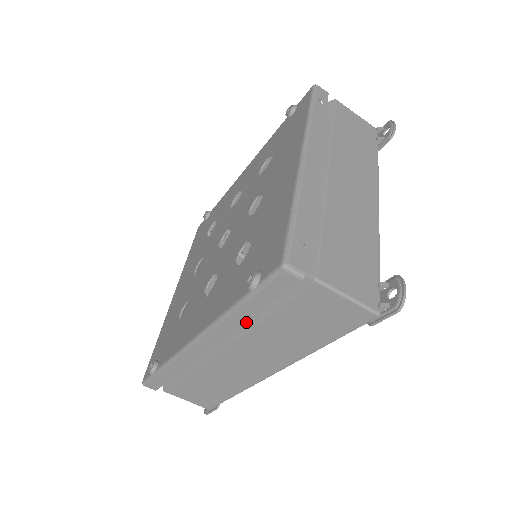
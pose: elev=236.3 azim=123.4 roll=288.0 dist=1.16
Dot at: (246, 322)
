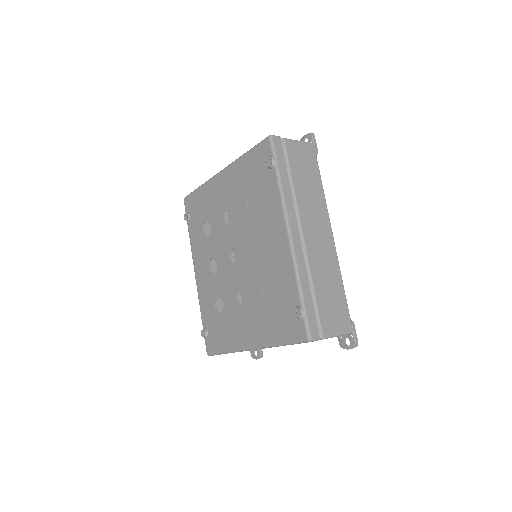
Dot at: occluded
